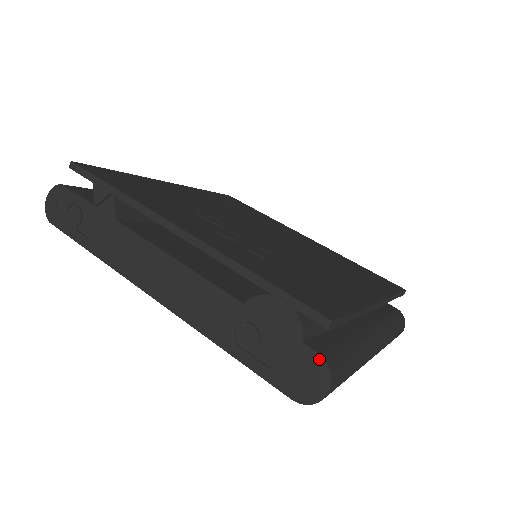
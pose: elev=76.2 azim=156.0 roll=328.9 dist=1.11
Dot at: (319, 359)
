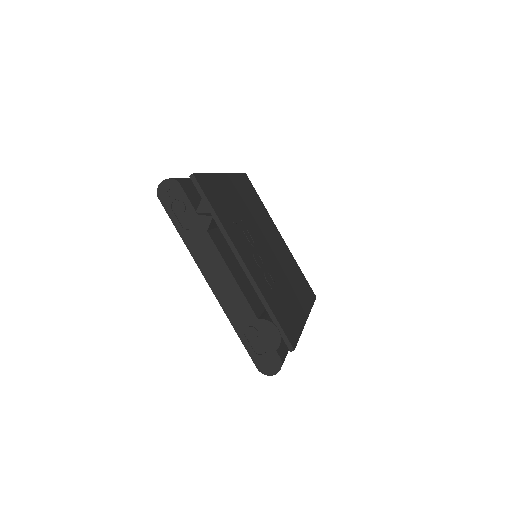
Dot at: (279, 361)
